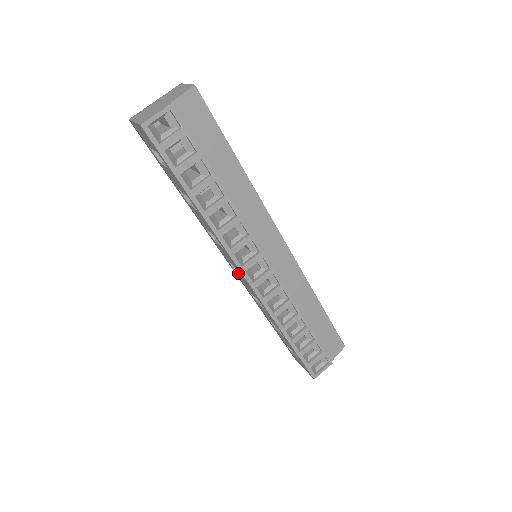
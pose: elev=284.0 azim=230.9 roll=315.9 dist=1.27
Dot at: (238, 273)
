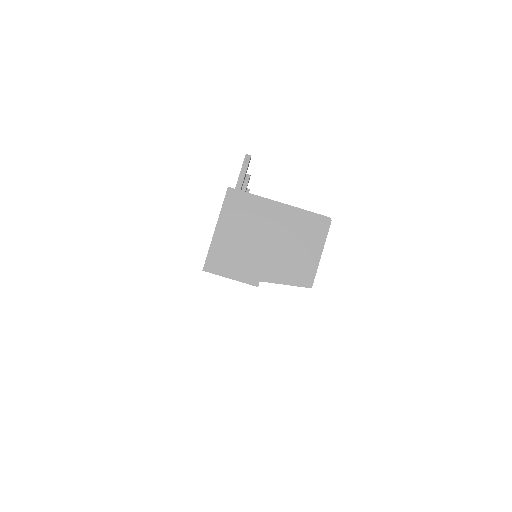
Dot at: occluded
